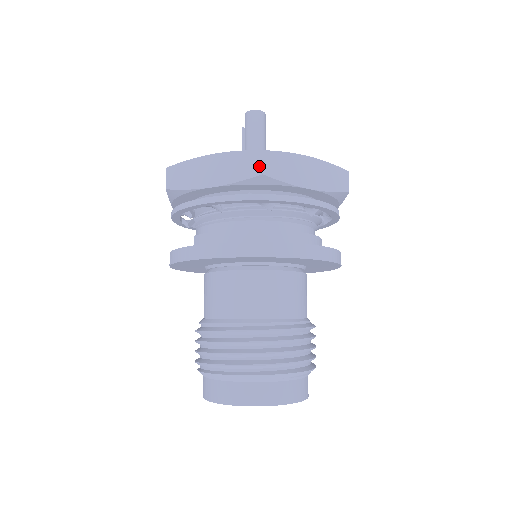
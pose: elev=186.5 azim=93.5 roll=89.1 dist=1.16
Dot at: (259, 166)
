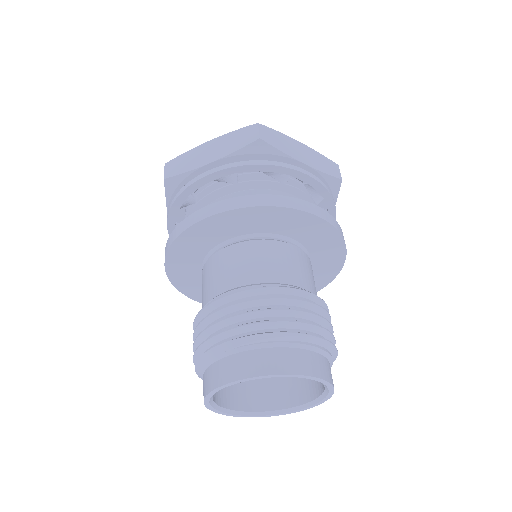
Dot at: (164, 176)
